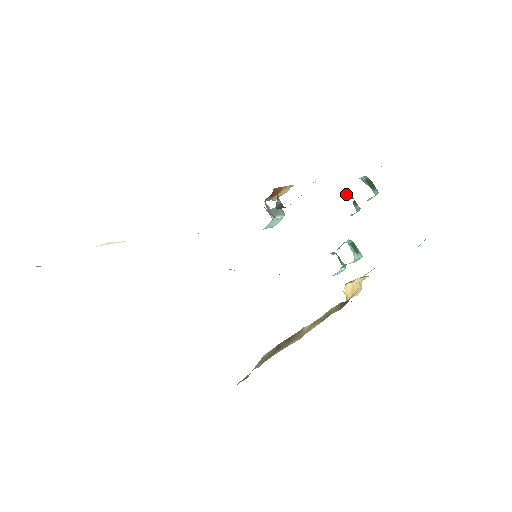
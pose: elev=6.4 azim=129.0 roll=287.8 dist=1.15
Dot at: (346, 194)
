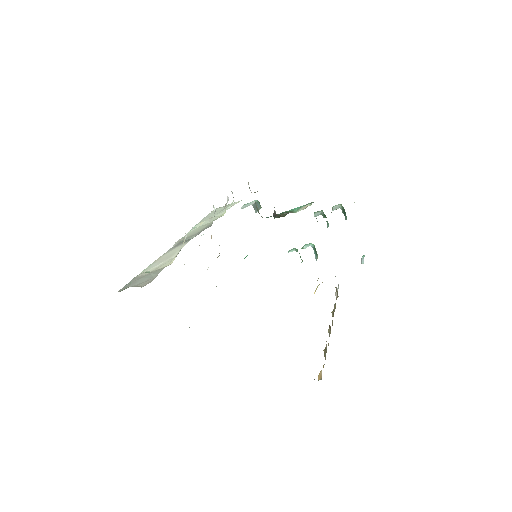
Dot at: (323, 213)
